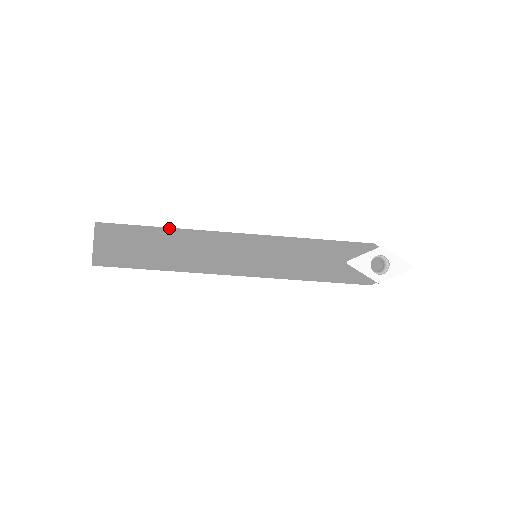
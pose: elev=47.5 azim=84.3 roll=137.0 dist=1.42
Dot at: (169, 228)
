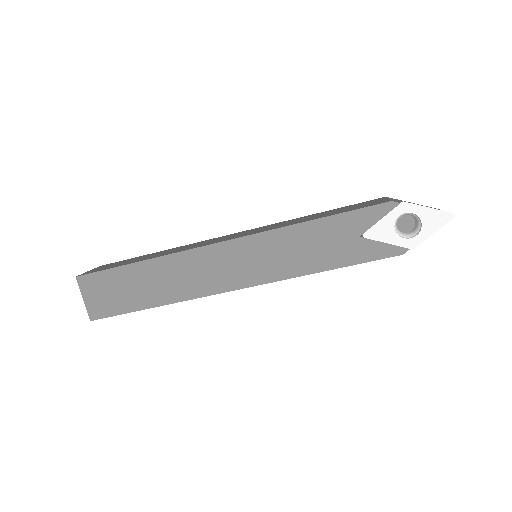
Dot at: (147, 260)
